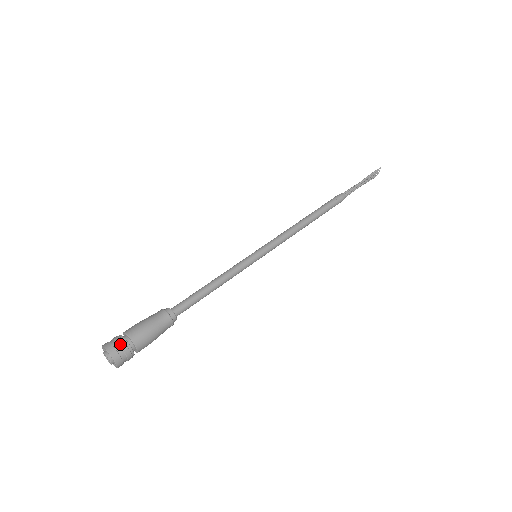
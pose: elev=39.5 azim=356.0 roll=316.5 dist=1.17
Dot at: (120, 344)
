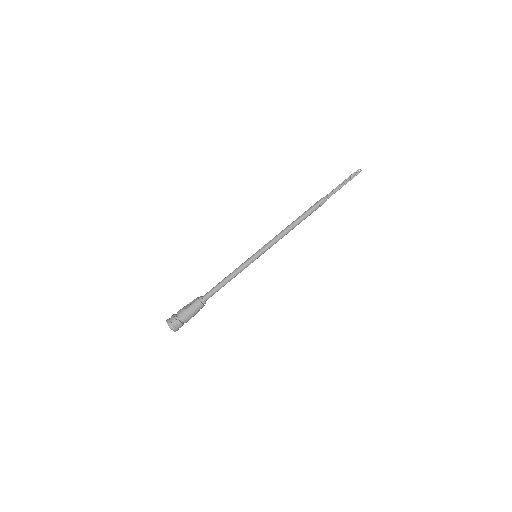
Dot at: (178, 326)
